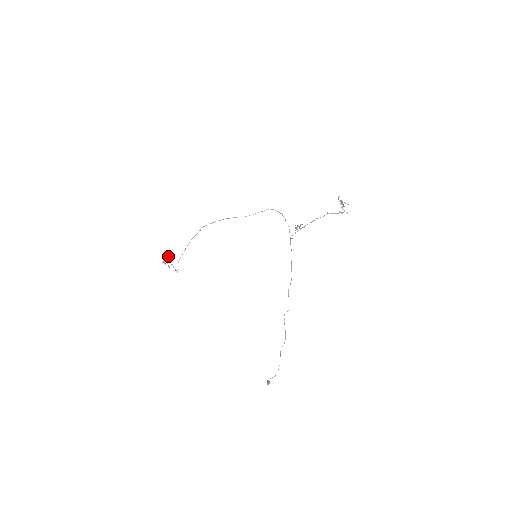
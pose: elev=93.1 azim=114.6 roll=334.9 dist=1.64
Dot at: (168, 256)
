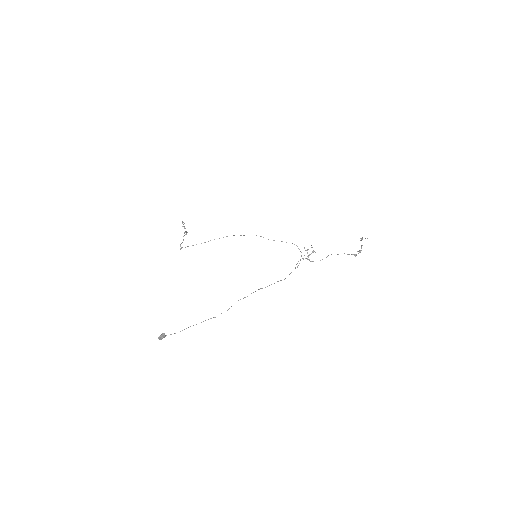
Dot at: (187, 232)
